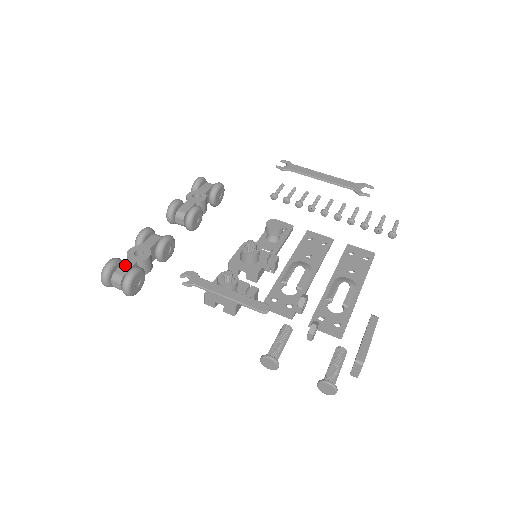
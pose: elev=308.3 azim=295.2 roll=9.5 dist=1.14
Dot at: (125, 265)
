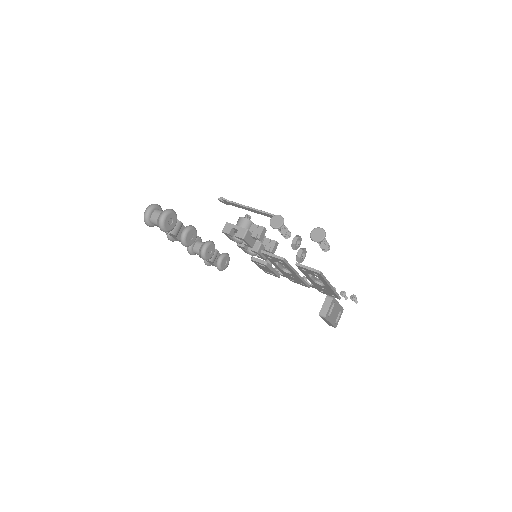
Dot at: occluded
